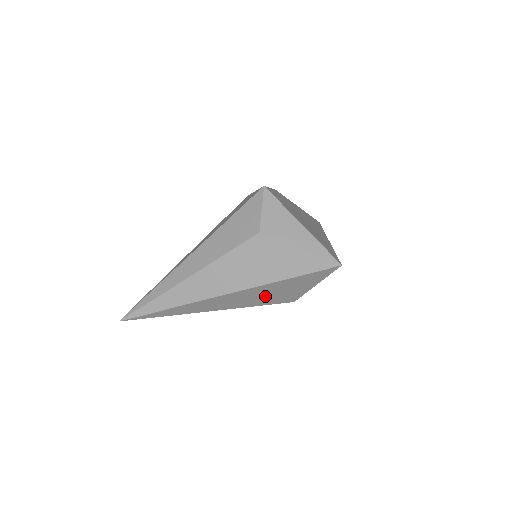
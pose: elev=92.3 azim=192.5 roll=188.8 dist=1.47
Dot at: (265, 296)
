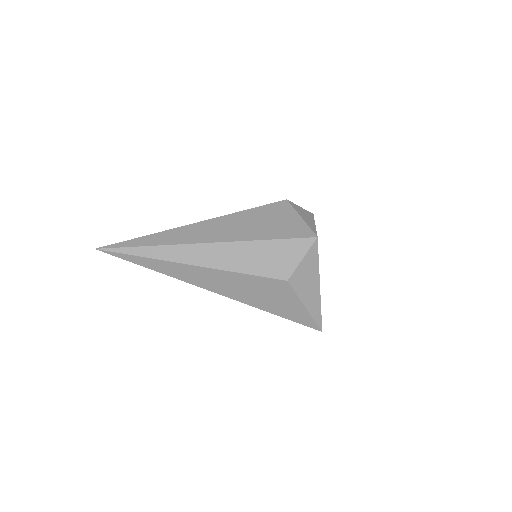
Dot at: occluded
